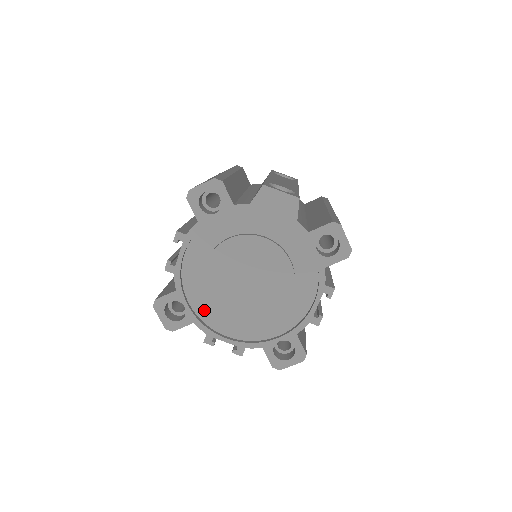
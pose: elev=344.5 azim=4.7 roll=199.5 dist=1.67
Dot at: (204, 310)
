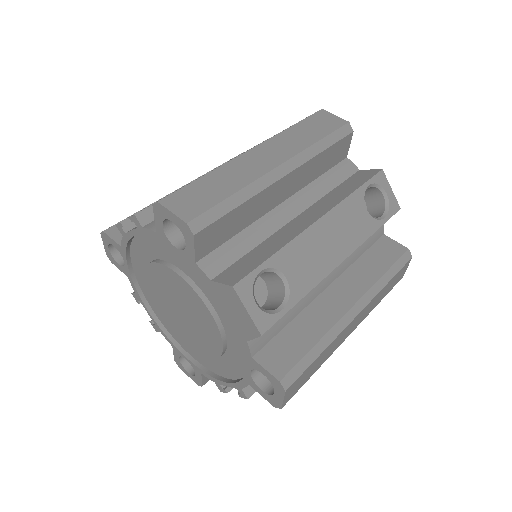
Dot at: (142, 279)
